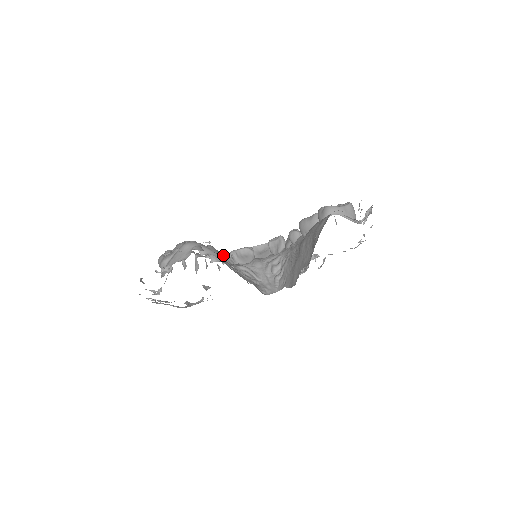
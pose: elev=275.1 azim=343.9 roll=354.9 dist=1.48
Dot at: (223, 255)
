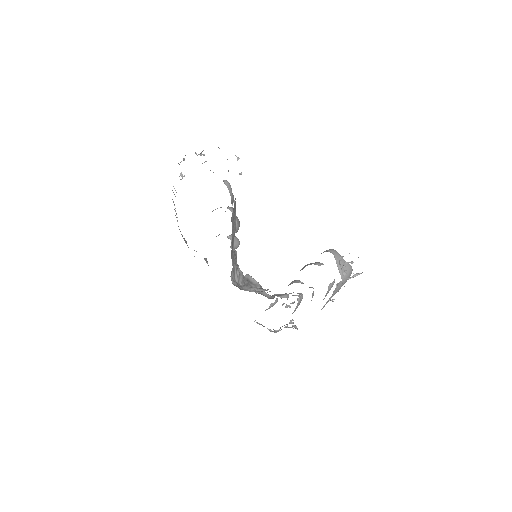
Dot at: occluded
